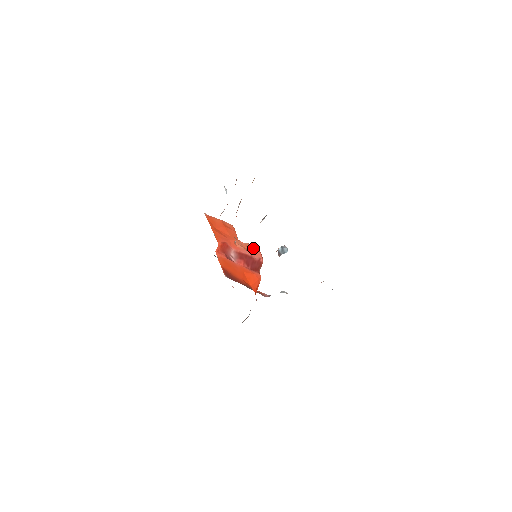
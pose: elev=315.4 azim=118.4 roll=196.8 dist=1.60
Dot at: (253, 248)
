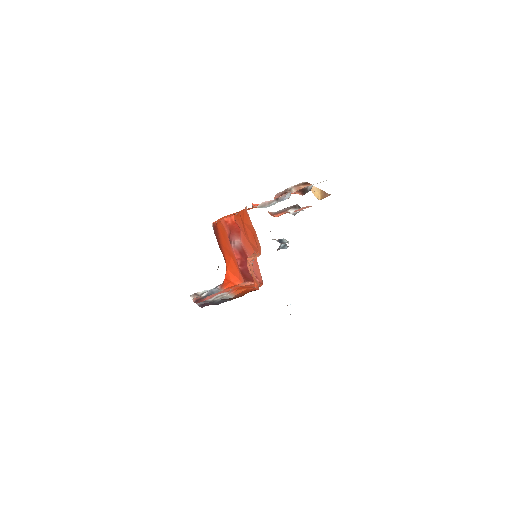
Dot at: occluded
